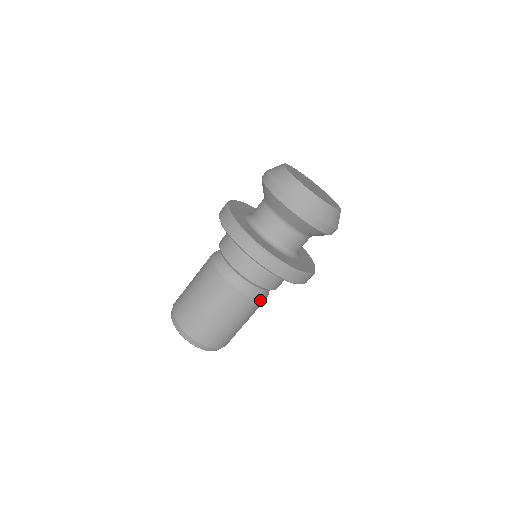
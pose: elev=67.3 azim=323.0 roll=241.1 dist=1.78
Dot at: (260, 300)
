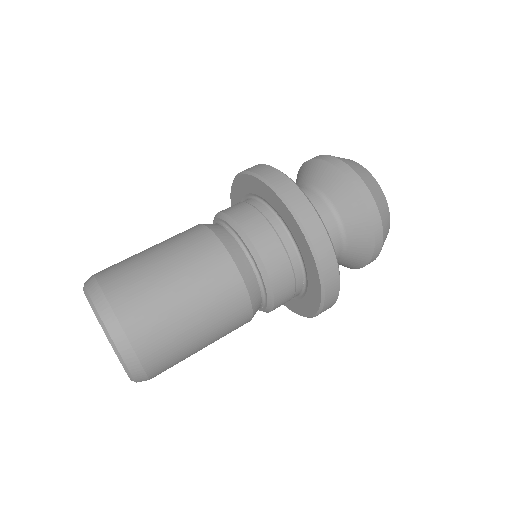
Dot at: (248, 296)
